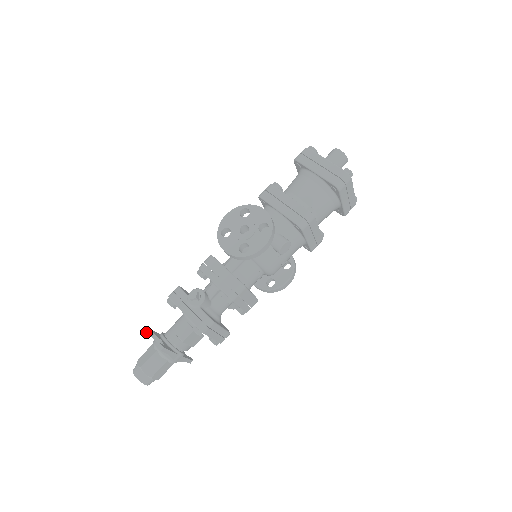
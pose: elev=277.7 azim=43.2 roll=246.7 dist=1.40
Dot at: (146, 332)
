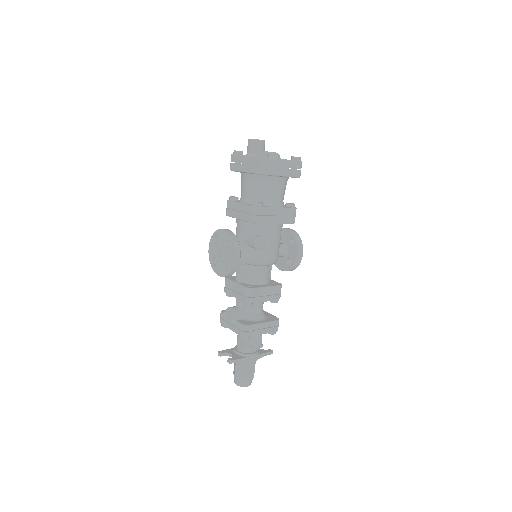
Dot at: (218, 355)
